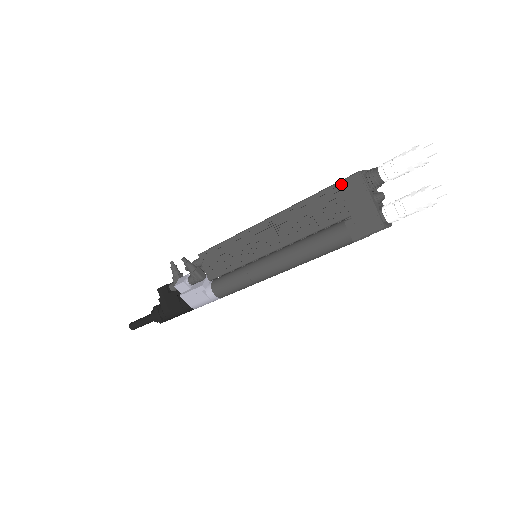
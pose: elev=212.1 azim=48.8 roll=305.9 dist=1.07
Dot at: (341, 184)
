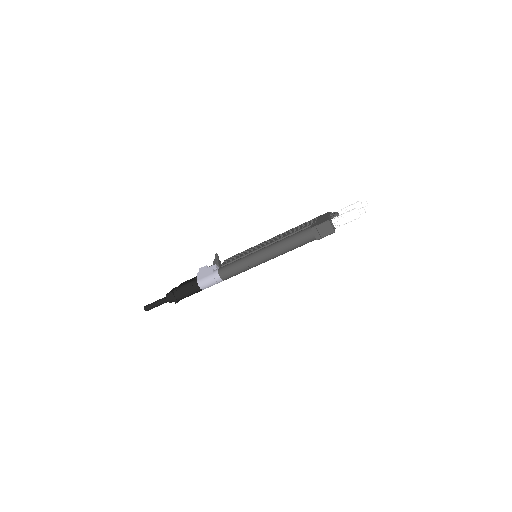
Dot at: (319, 217)
